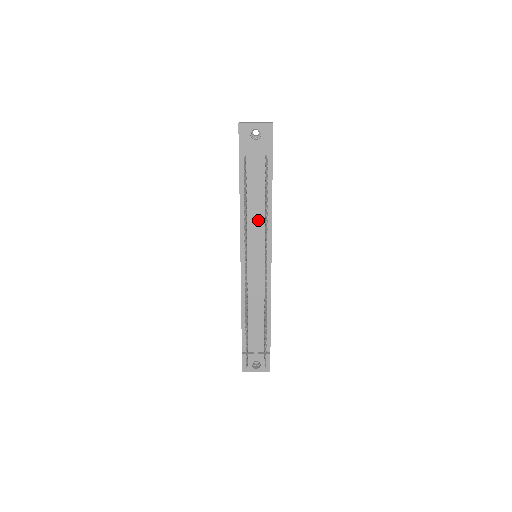
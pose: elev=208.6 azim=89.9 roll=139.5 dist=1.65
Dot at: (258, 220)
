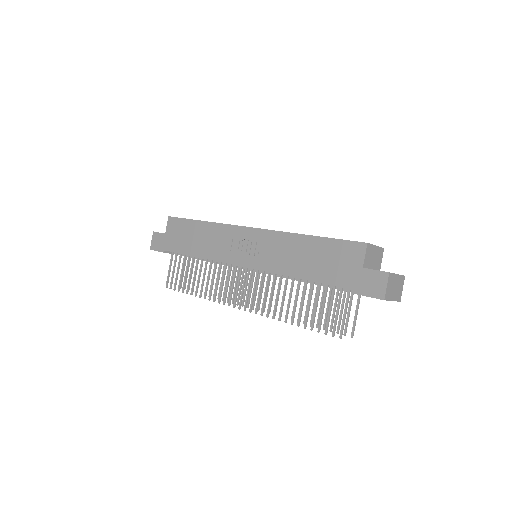
Dot at: occluded
